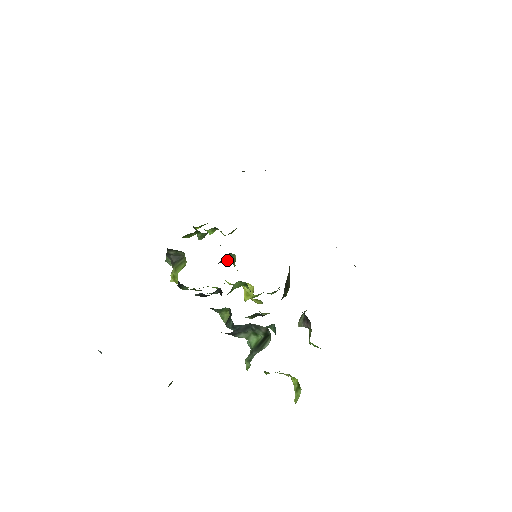
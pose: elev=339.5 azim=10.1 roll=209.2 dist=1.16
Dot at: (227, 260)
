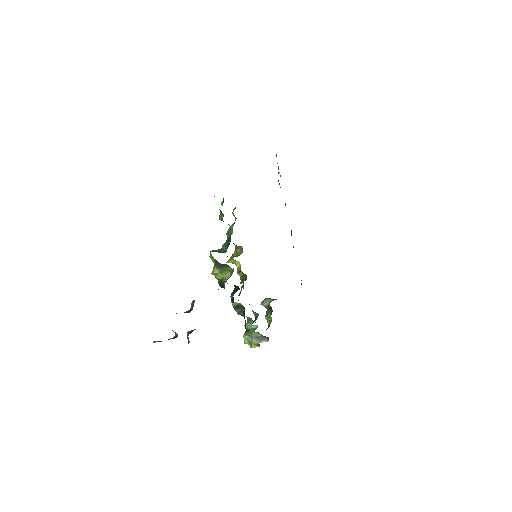
Dot at: occluded
